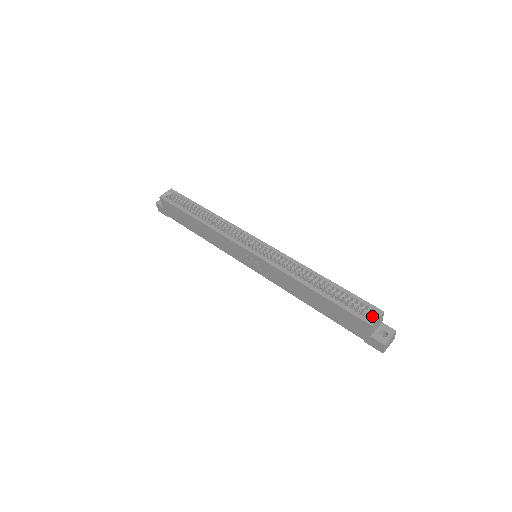
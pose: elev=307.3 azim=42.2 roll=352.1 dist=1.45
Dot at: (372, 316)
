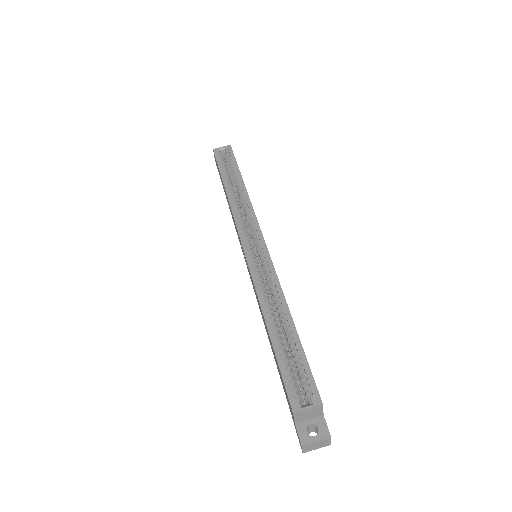
Dot at: (308, 400)
